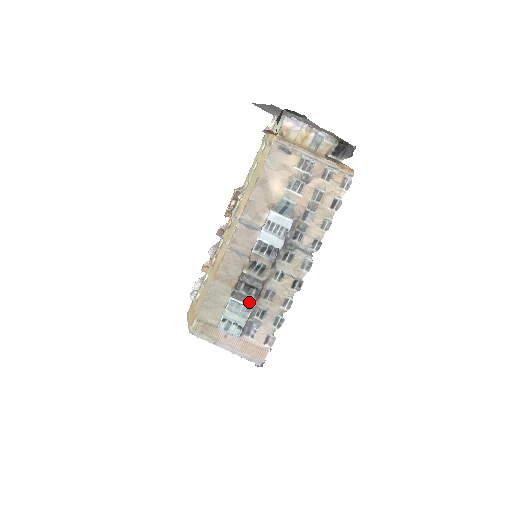
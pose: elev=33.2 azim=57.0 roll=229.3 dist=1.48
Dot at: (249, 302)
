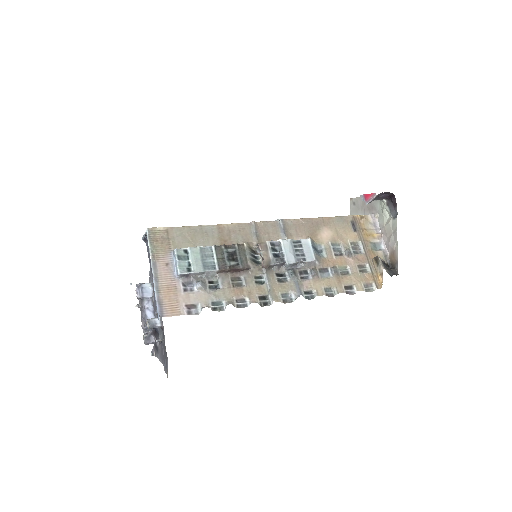
Dot at: (221, 264)
